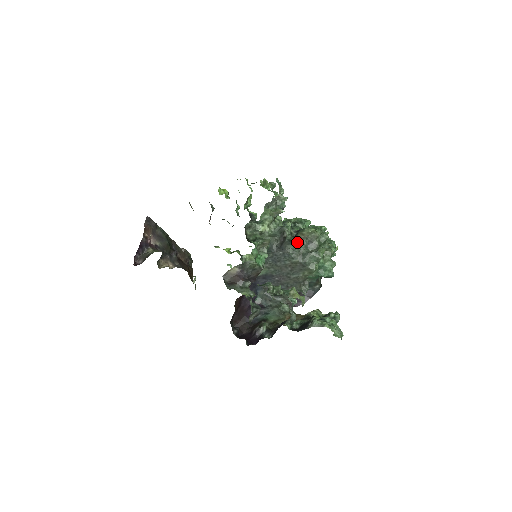
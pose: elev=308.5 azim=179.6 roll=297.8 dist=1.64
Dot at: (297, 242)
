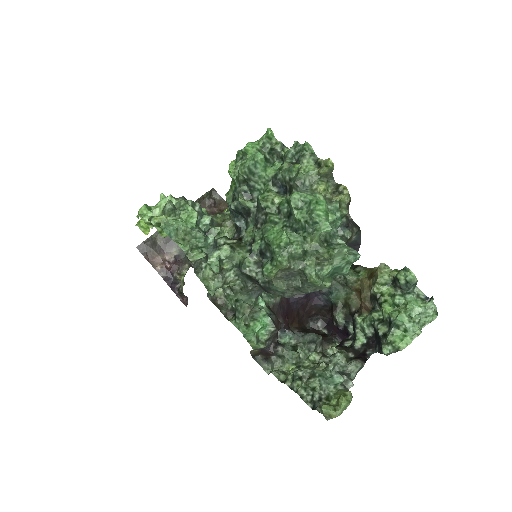
Dot at: (274, 285)
